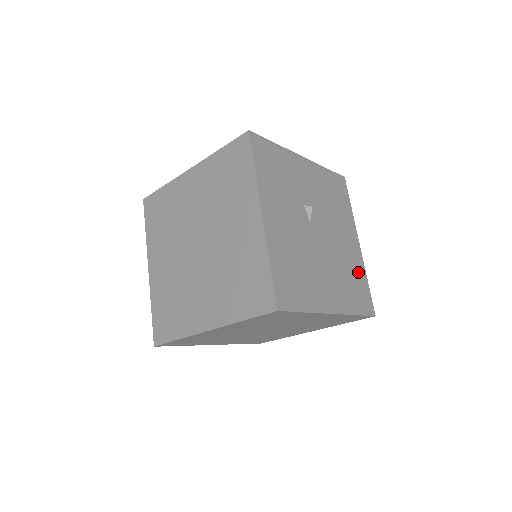
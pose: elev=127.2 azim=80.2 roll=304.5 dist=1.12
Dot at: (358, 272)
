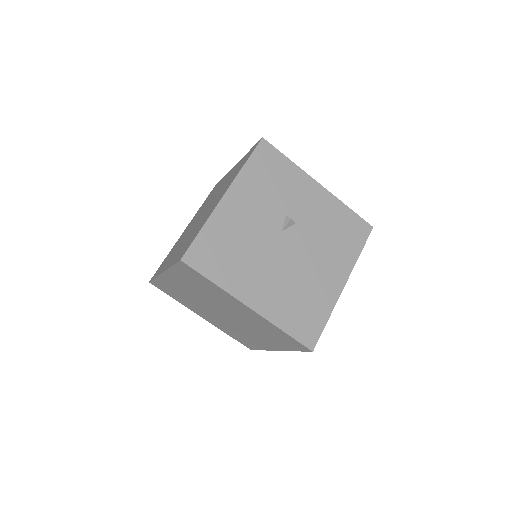
Dot at: (319, 304)
